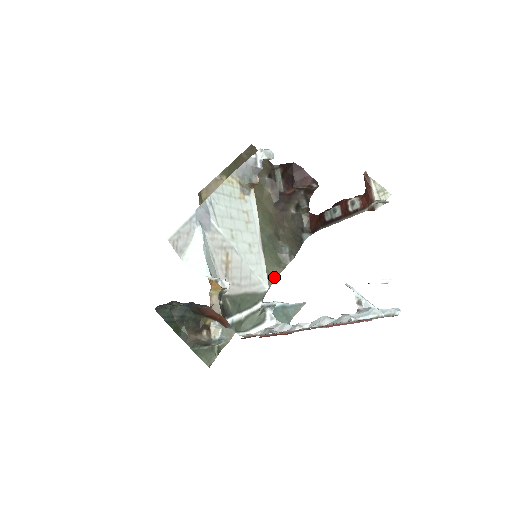
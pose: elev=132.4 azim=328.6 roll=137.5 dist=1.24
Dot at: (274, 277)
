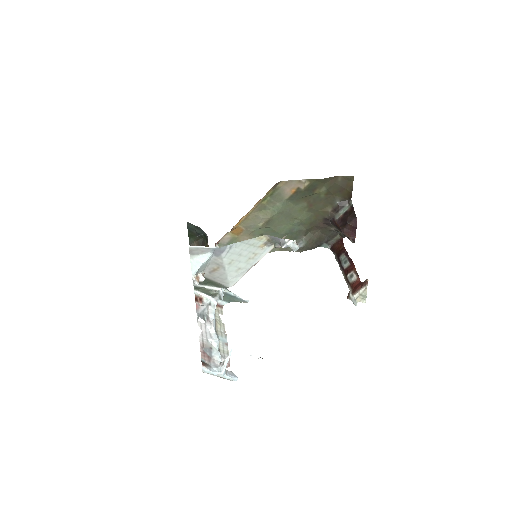
Dot at: (278, 250)
